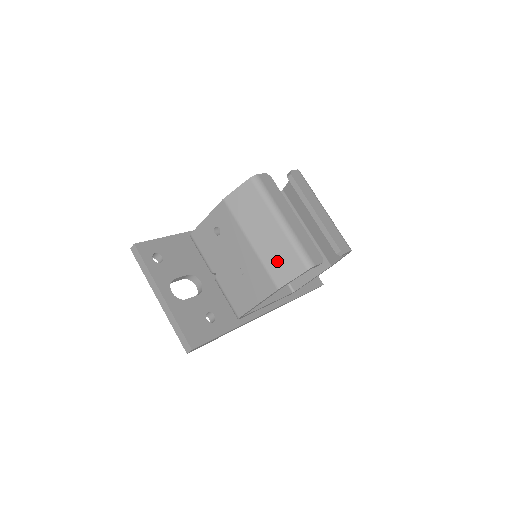
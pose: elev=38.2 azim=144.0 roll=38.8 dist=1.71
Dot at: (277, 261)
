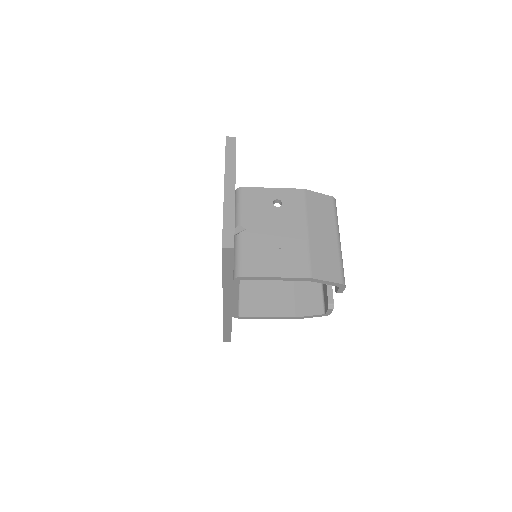
Dot at: (322, 259)
